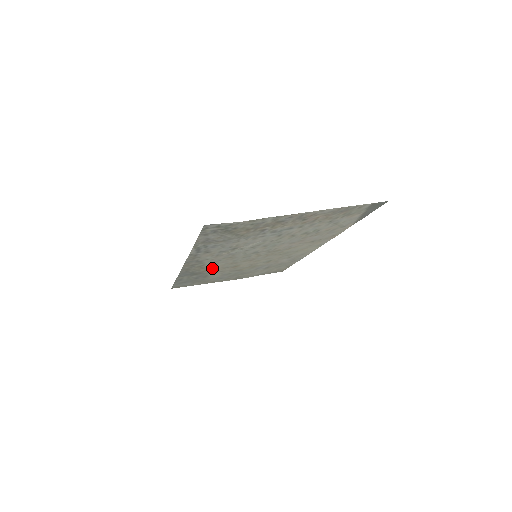
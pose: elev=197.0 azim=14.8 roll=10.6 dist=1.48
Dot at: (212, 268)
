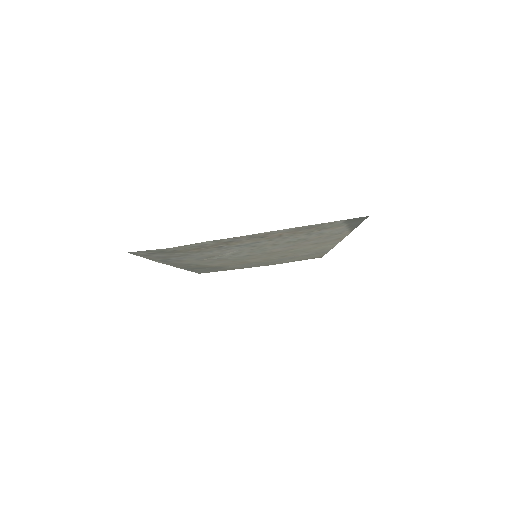
Dot at: (216, 265)
